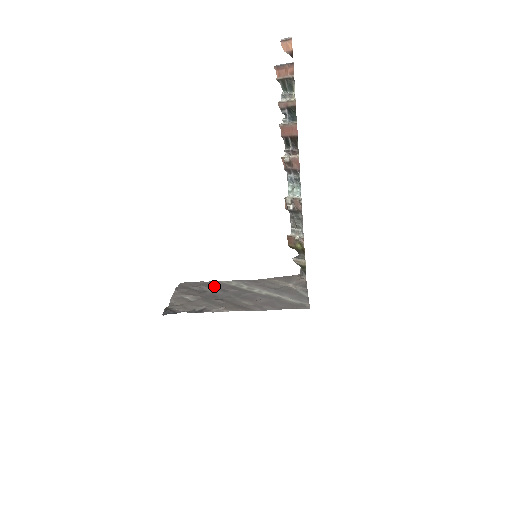
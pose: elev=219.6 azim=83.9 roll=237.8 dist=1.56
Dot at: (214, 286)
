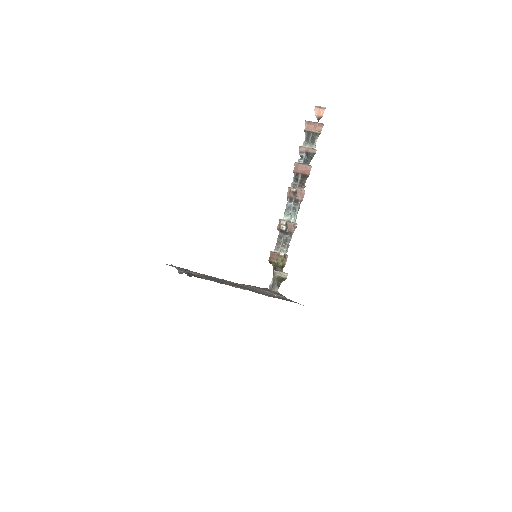
Dot at: (204, 274)
